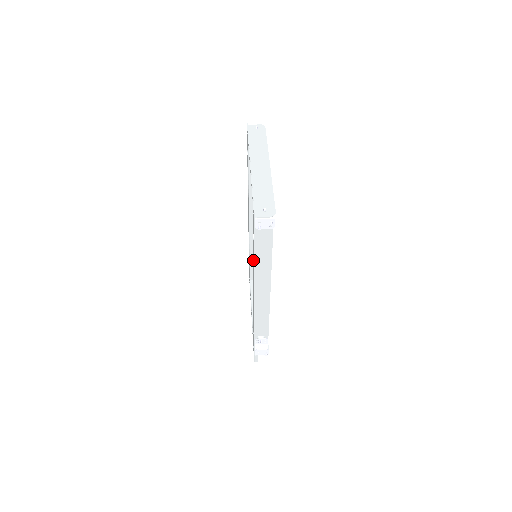
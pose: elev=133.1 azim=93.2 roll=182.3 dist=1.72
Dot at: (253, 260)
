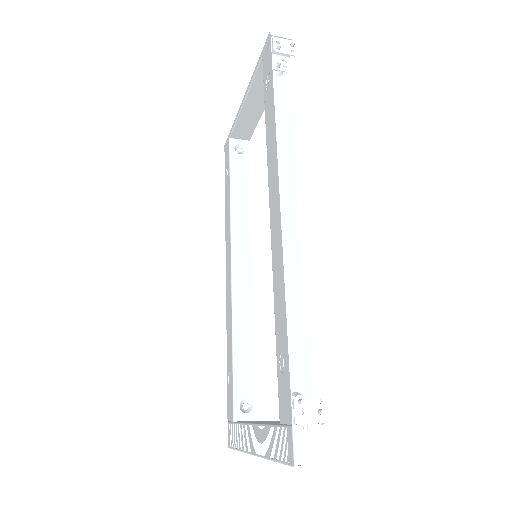
Dot at: (270, 126)
